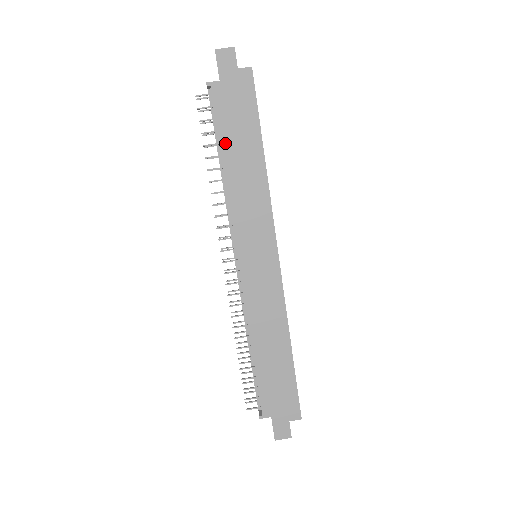
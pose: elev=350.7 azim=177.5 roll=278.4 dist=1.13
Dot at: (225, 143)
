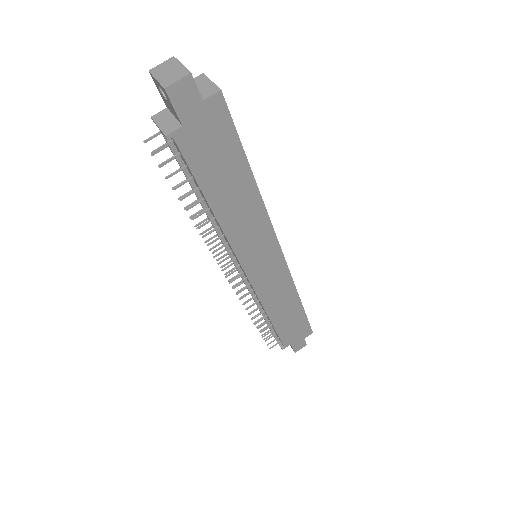
Dot at: (208, 190)
